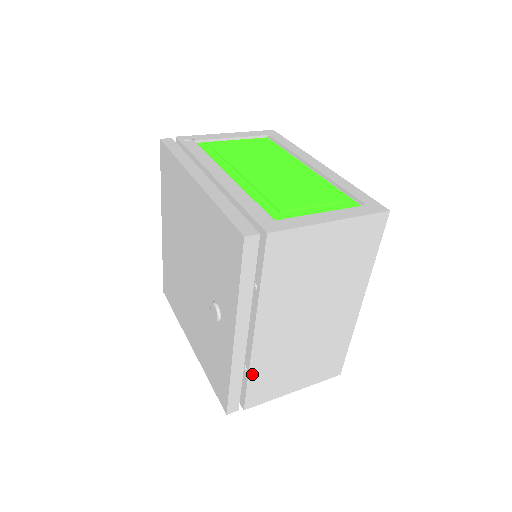
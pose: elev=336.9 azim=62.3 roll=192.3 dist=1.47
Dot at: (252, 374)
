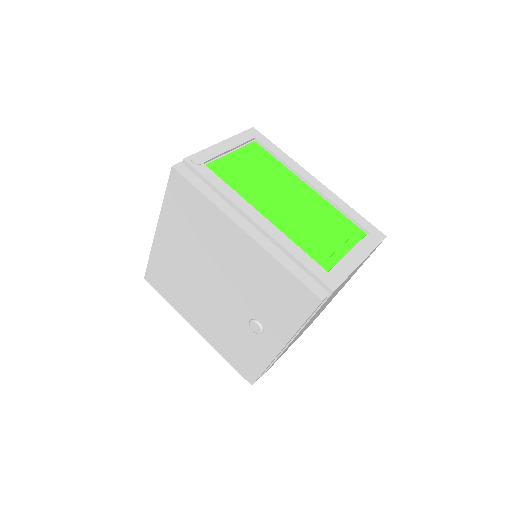
Dot at: occluded
